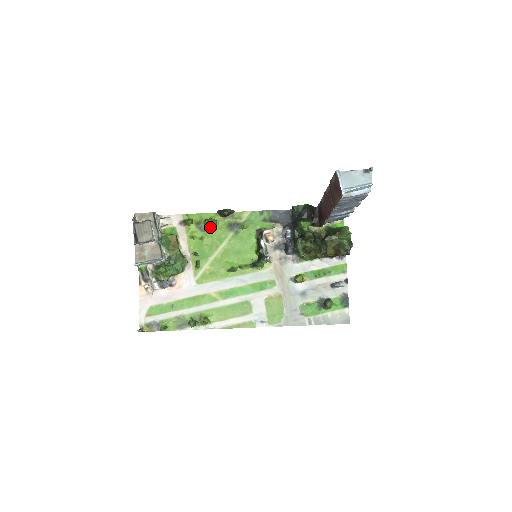
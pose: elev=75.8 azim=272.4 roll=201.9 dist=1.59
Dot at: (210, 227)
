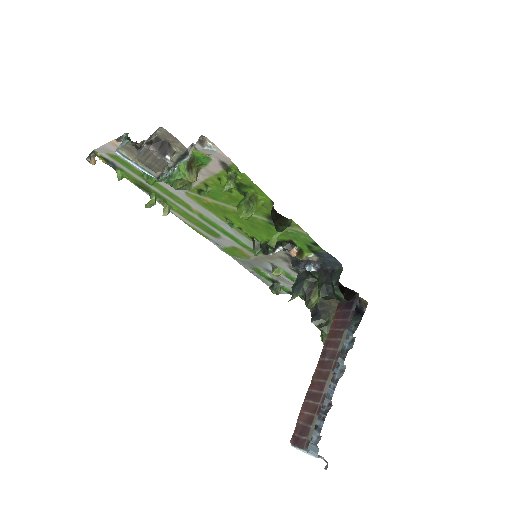
Dot at: occluded
